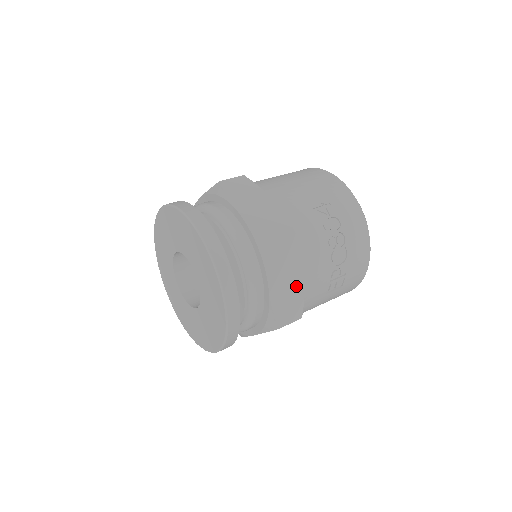
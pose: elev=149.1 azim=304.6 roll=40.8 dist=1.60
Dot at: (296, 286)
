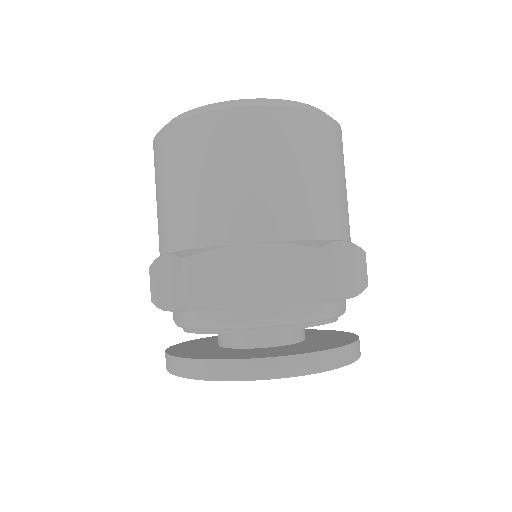
Dot at: occluded
